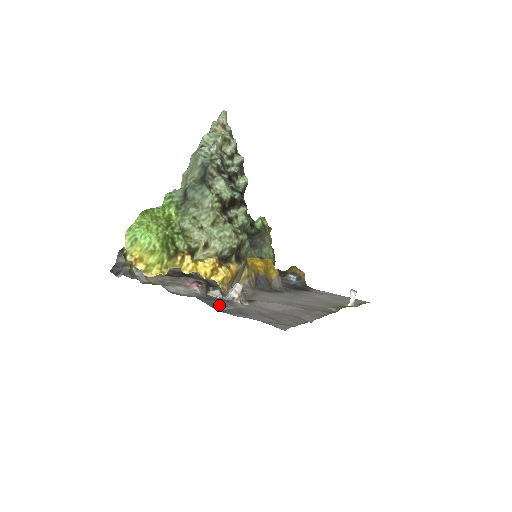
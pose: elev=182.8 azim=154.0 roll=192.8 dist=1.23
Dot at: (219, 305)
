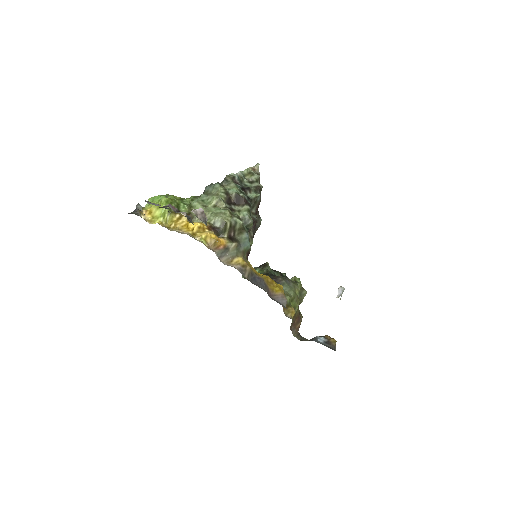
Dot at: occluded
